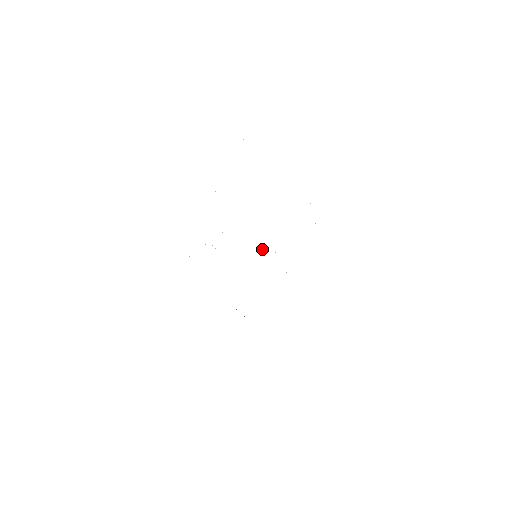
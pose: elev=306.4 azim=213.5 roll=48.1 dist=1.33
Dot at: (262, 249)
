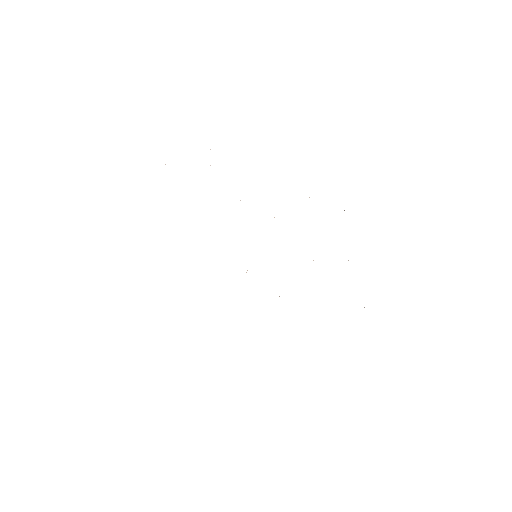
Dot at: occluded
